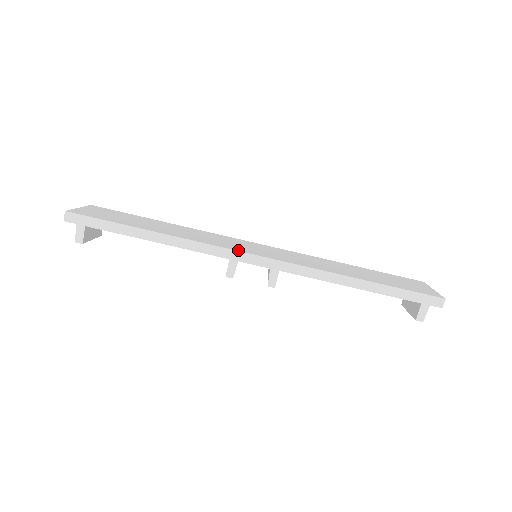
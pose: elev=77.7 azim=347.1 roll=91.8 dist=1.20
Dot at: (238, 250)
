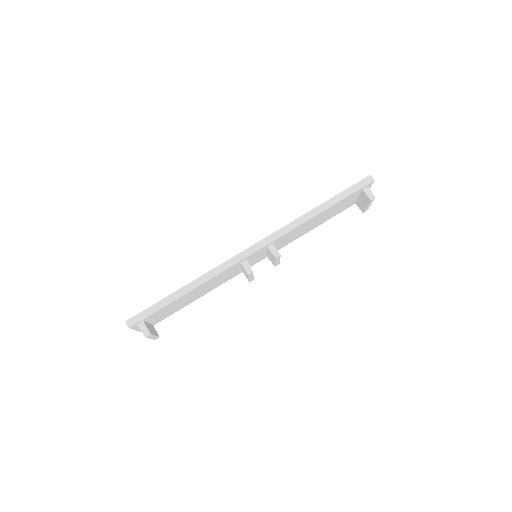
Dot at: (240, 253)
